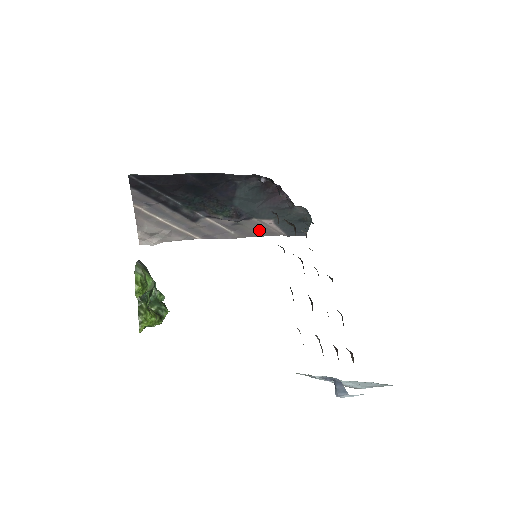
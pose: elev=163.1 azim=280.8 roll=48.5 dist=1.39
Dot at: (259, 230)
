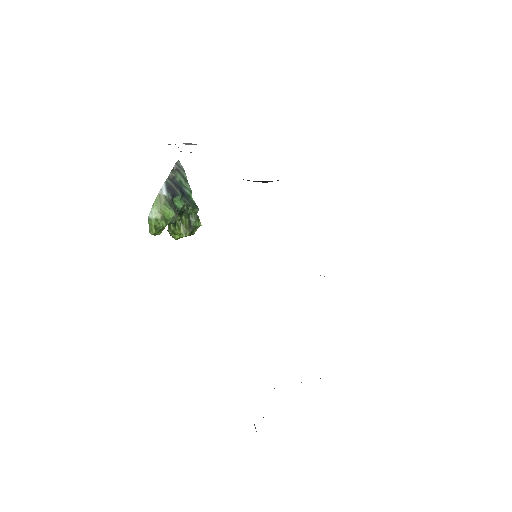
Dot at: occluded
